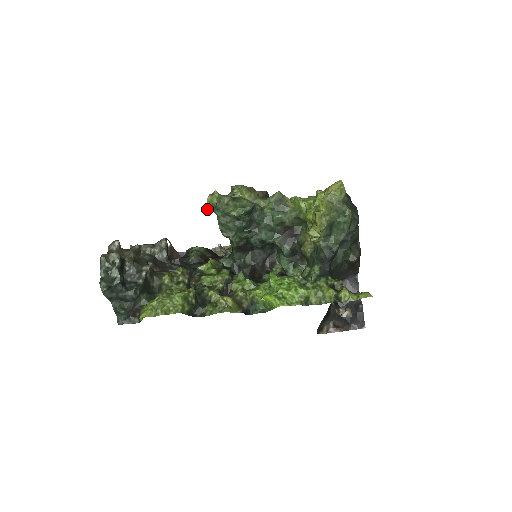
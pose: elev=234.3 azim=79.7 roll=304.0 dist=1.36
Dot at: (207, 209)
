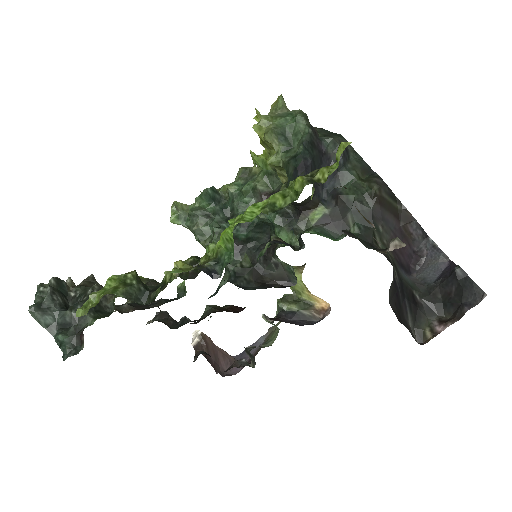
Dot at: (171, 222)
